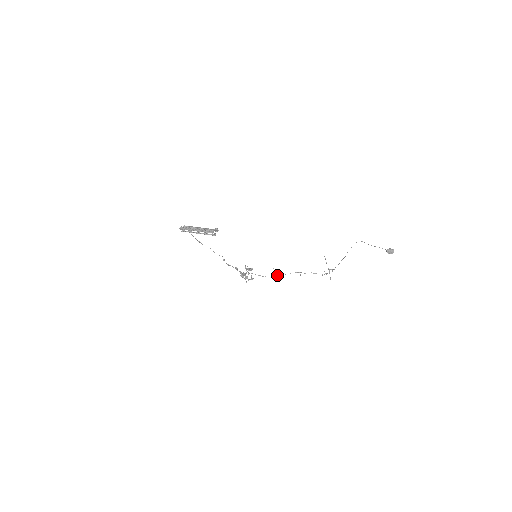
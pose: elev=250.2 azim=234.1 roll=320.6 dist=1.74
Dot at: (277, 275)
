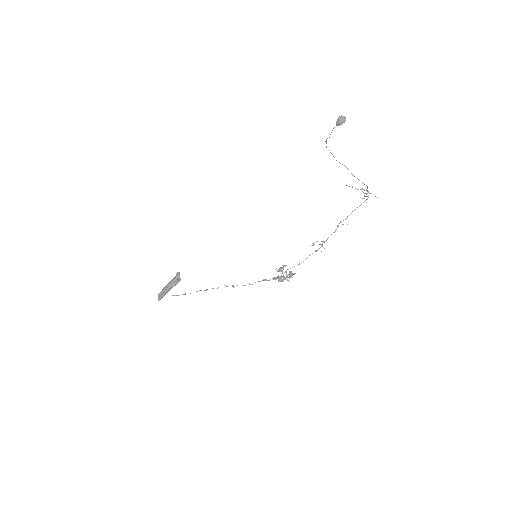
Dot at: occluded
